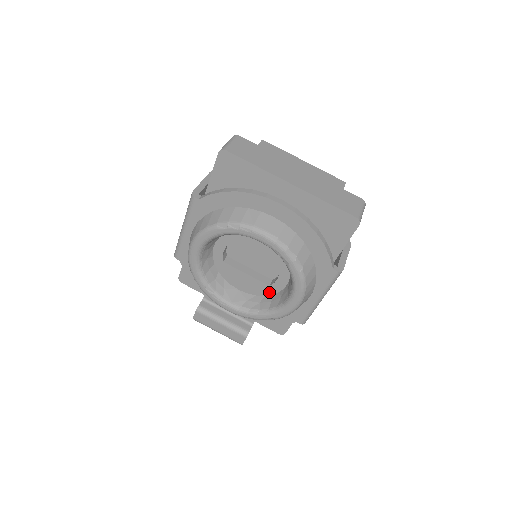
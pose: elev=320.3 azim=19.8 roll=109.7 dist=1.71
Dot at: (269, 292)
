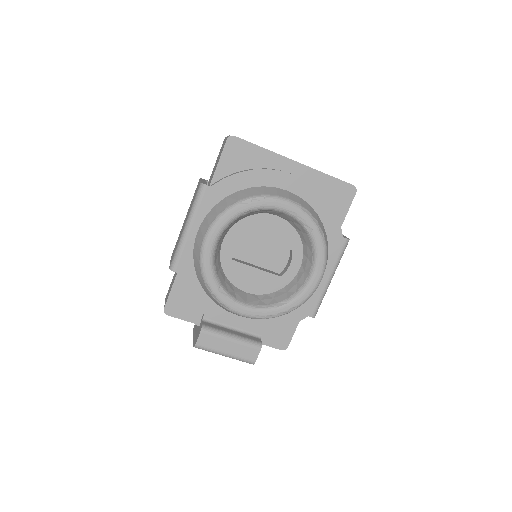
Dot at: (280, 285)
